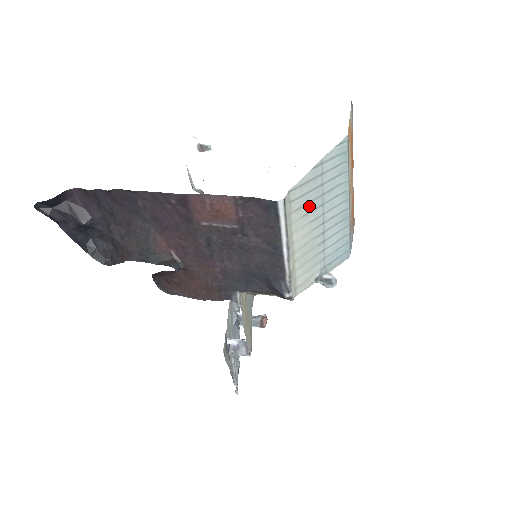
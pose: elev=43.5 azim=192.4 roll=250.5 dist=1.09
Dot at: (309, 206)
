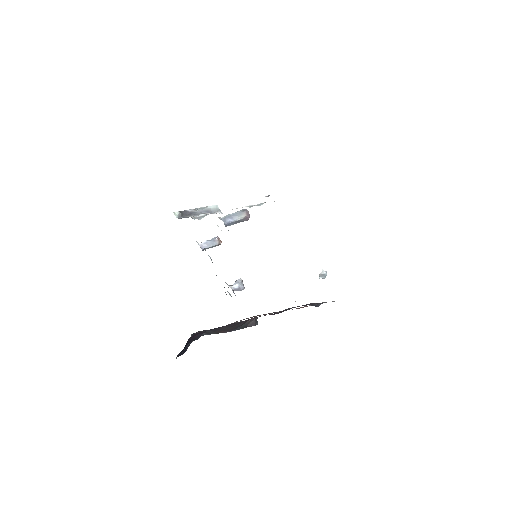
Dot at: occluded
